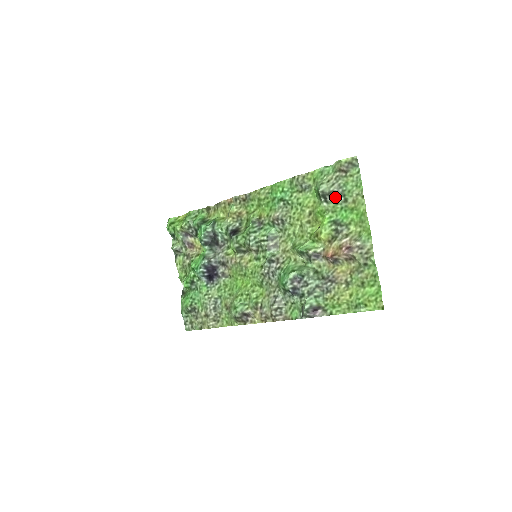
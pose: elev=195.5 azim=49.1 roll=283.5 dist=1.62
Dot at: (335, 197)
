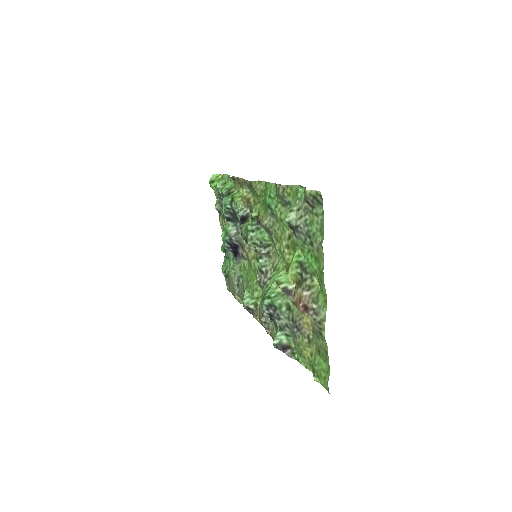
Dot at: (301, 234)
